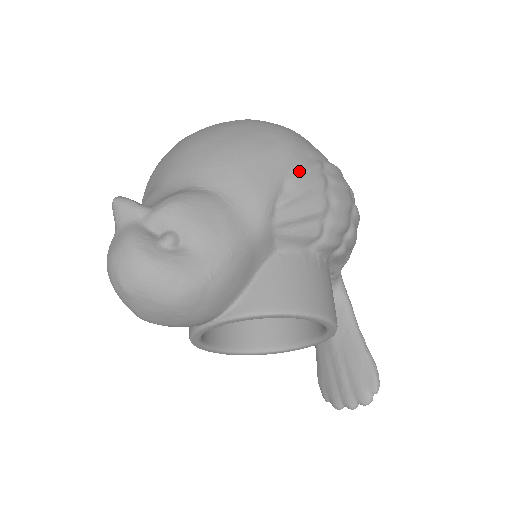
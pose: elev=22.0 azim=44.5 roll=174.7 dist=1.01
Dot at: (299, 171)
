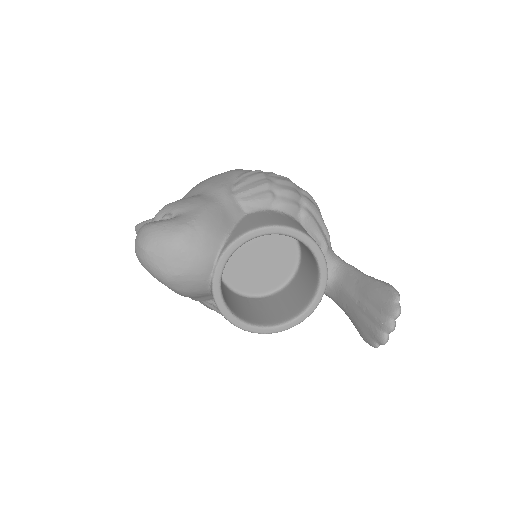
Dot at: (243, 173)
